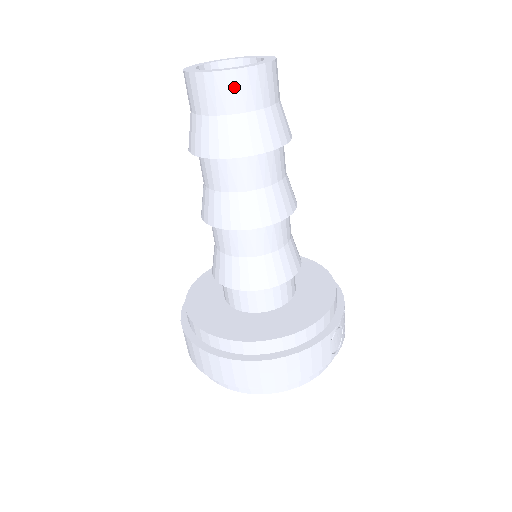
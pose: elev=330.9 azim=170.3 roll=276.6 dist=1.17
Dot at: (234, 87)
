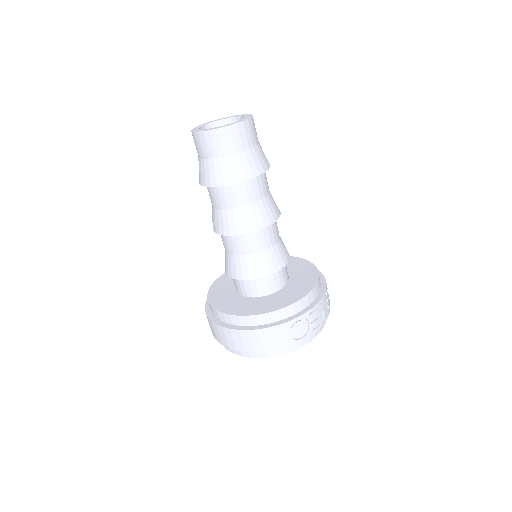
Dot at: (209, 141)
